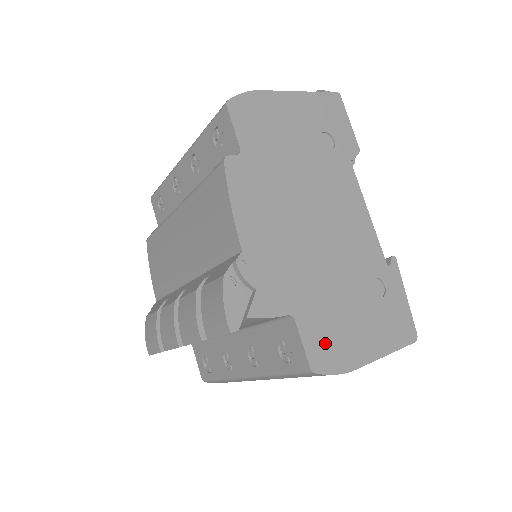
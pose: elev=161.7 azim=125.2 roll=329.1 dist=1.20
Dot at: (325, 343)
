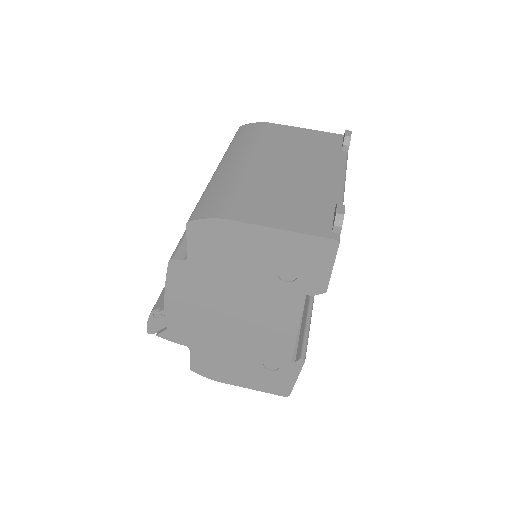
Dot at: (207, 366)
